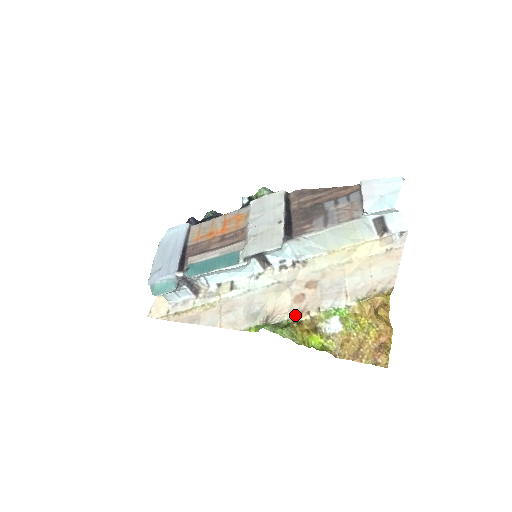
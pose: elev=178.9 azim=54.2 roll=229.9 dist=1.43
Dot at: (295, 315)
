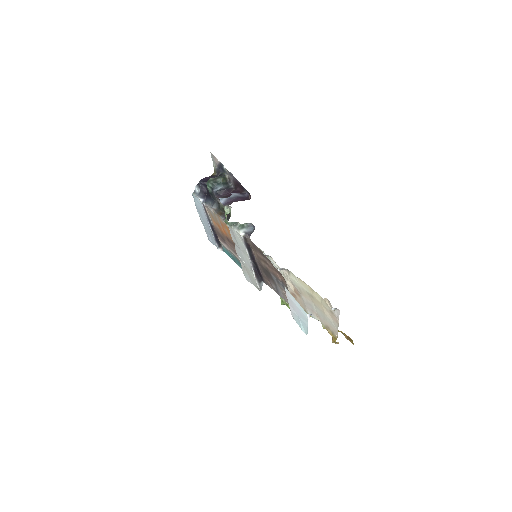
Dot at: occluded
